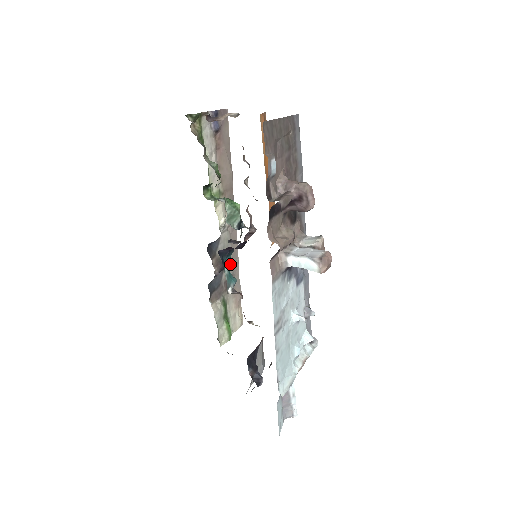
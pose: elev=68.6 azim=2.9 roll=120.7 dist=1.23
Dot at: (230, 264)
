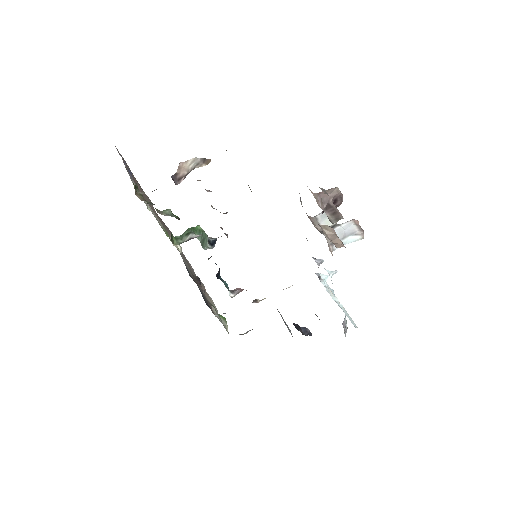
Dot at: occluded
